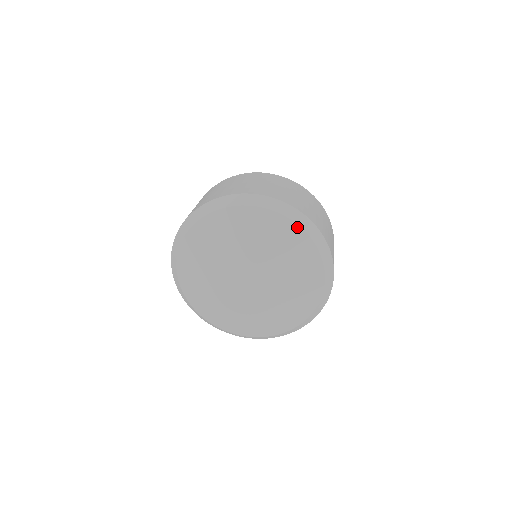
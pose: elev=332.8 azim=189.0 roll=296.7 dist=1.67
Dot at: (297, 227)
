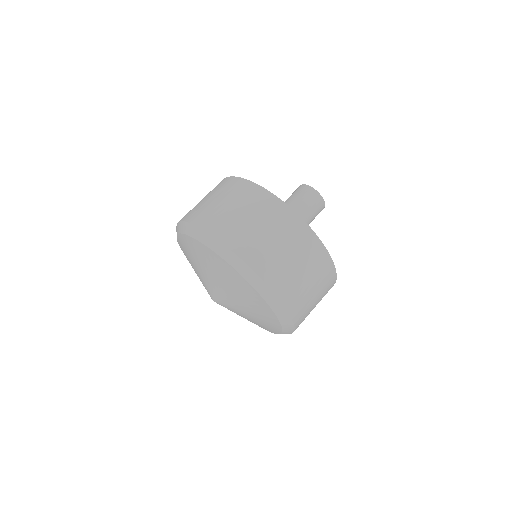
Dot at: (280, 331)
